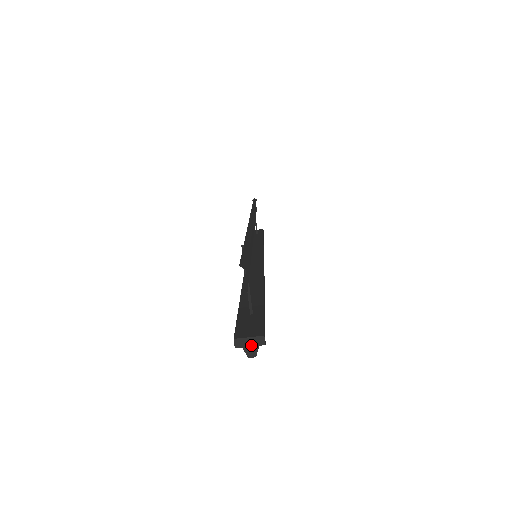
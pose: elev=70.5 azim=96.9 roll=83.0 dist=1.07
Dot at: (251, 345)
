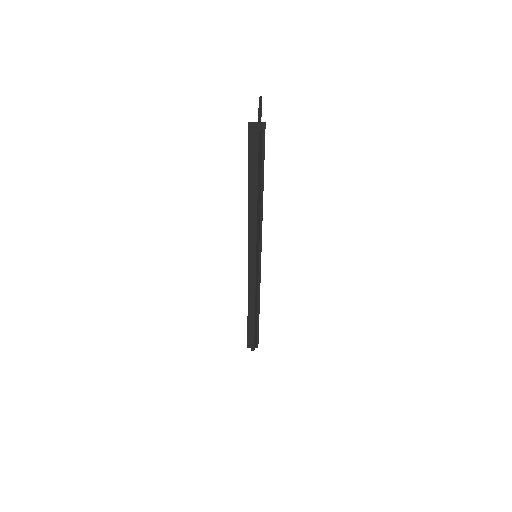
Dot at: (258, 124)
